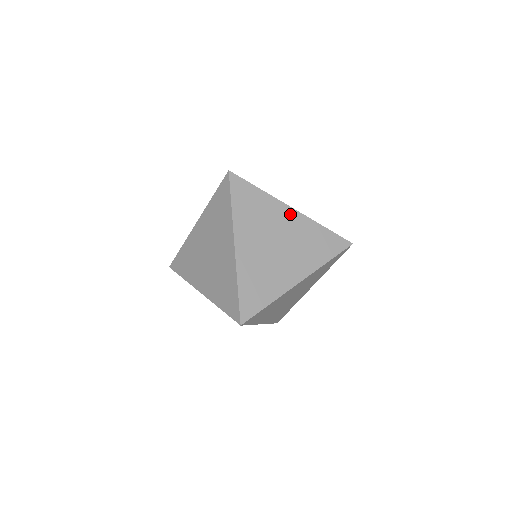
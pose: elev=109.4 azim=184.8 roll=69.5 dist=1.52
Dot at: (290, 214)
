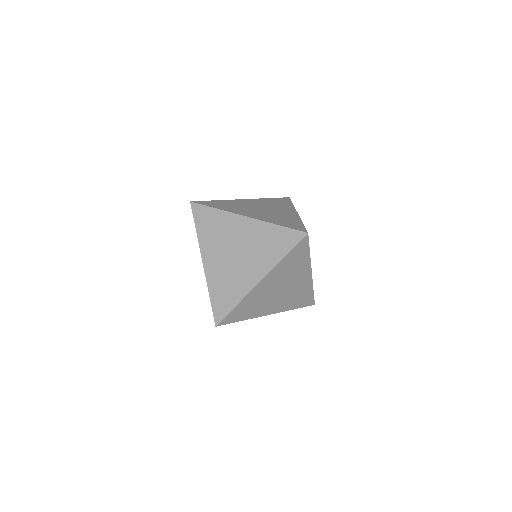
Dot at: (246, 201)
